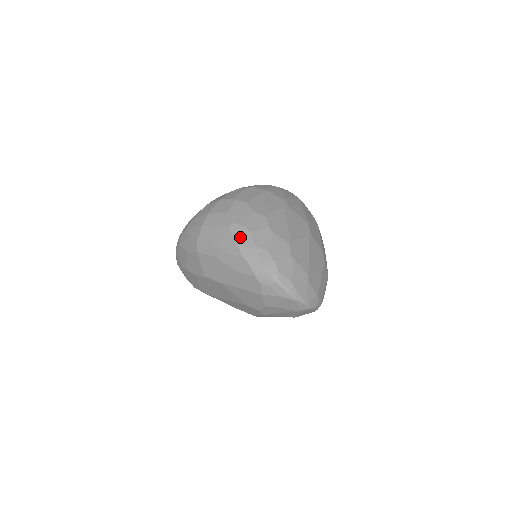
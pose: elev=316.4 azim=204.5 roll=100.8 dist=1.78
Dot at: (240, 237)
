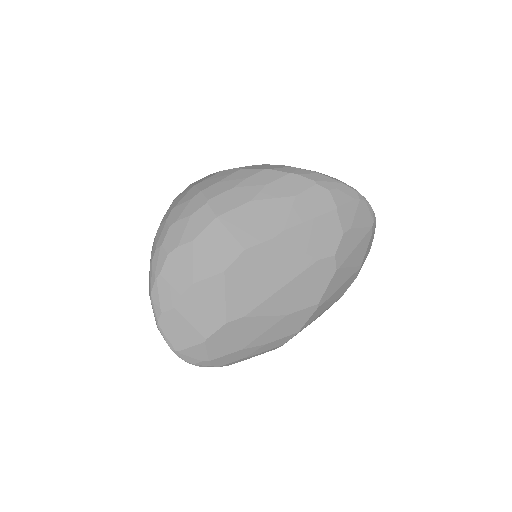
Dot at: (265, 167)
